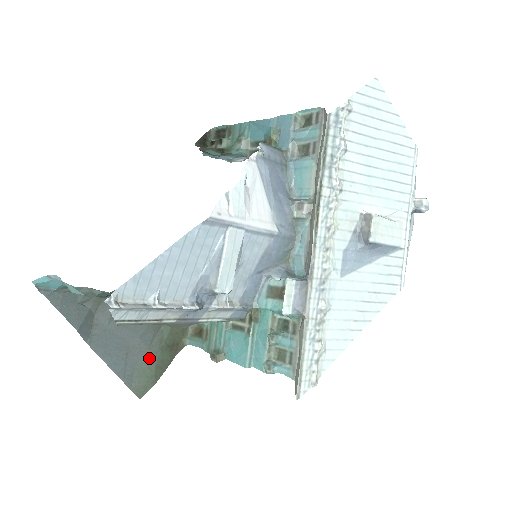
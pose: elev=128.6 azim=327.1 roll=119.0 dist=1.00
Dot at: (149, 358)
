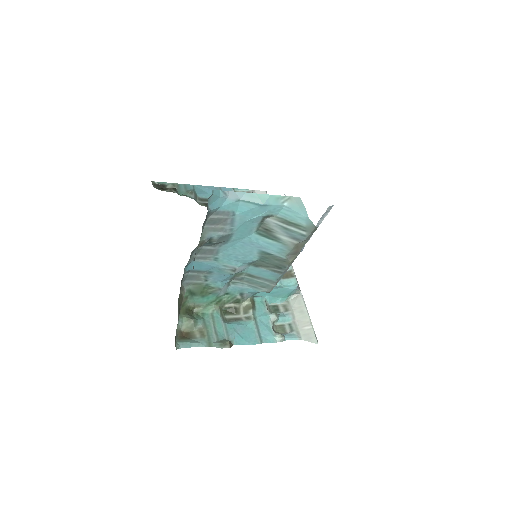
Dot at: occluded
